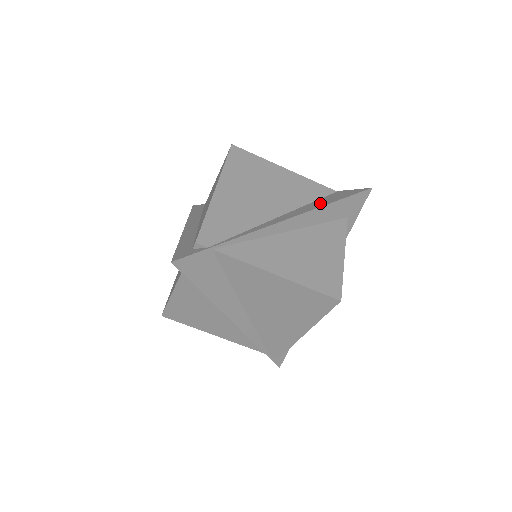
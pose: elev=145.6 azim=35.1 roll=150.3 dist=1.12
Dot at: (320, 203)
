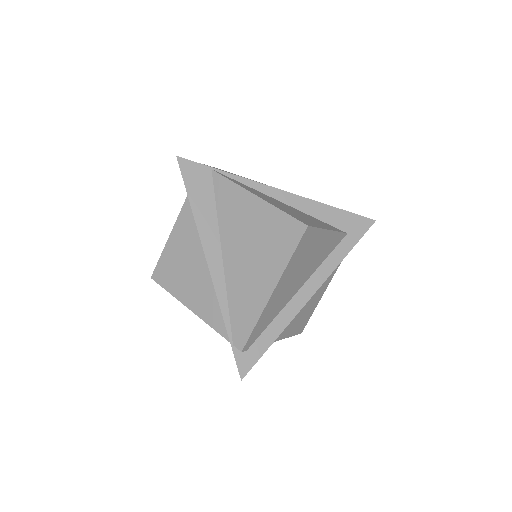
Dot at: occluded
